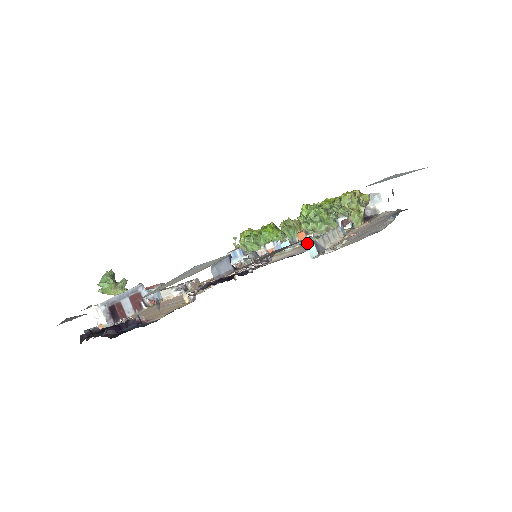
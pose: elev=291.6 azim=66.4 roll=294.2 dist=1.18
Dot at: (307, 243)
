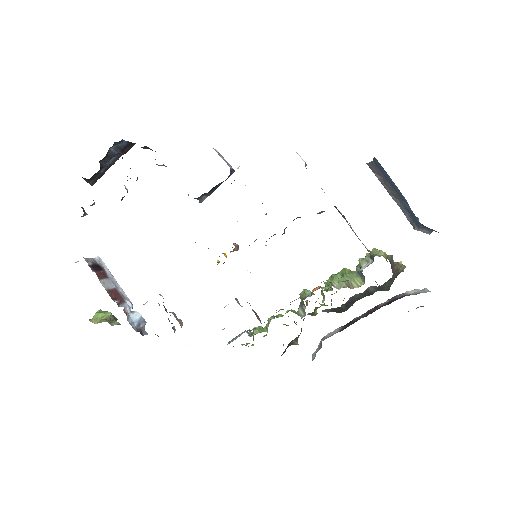
Dot at: occluded
